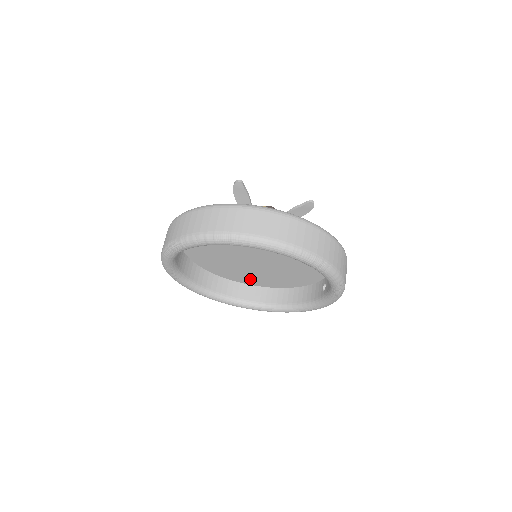
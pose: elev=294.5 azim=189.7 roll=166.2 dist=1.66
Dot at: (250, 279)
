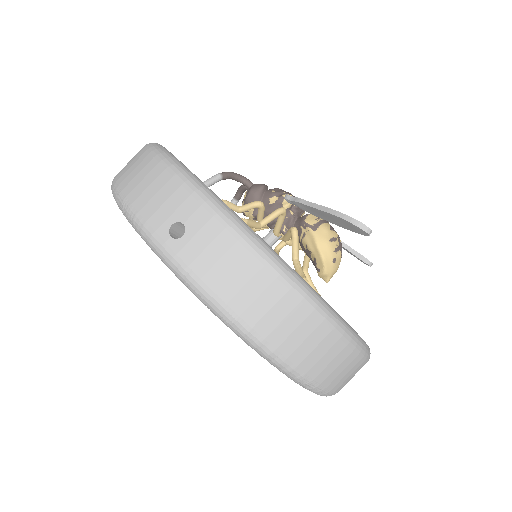
Dot at: occluded
